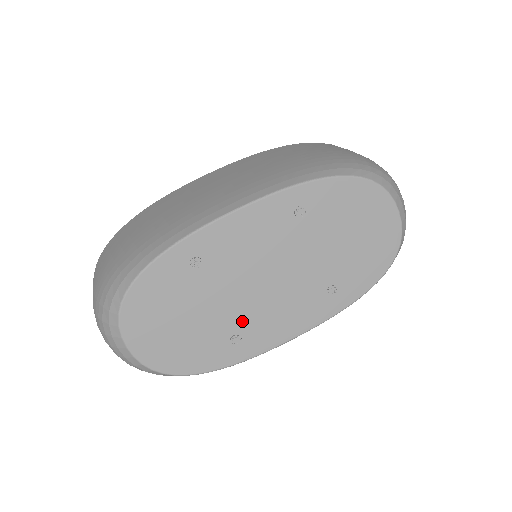
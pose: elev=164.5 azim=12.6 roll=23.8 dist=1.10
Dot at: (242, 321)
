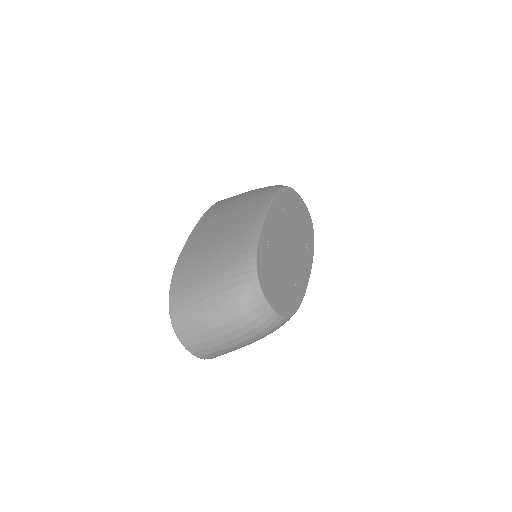
Dot at: (294, 273)
